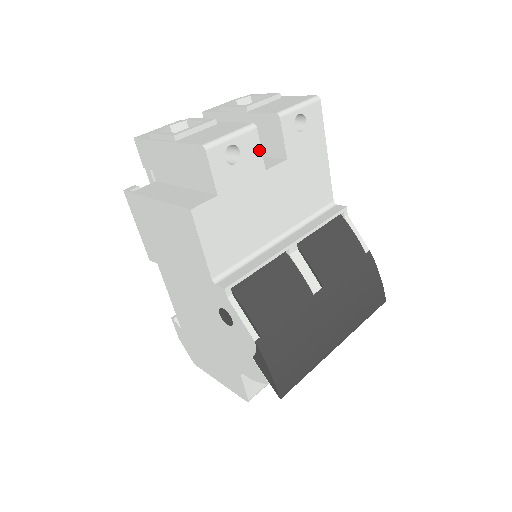
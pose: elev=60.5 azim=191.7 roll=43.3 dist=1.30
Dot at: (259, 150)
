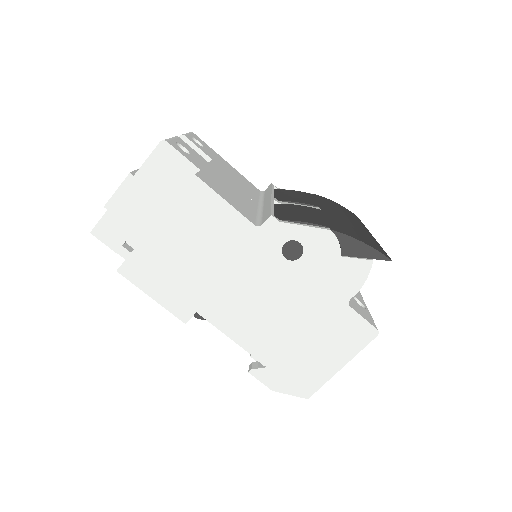
Dot at: (193, 150)
